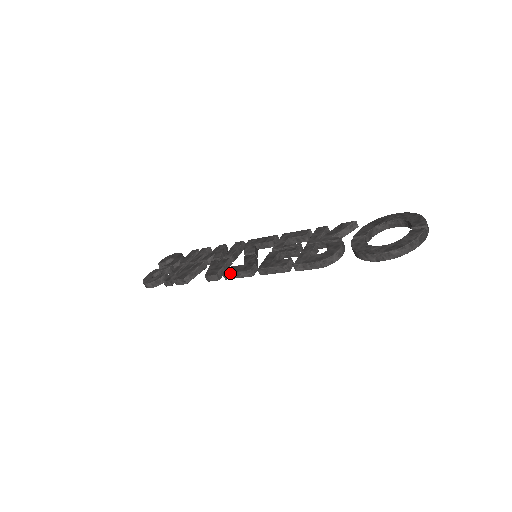
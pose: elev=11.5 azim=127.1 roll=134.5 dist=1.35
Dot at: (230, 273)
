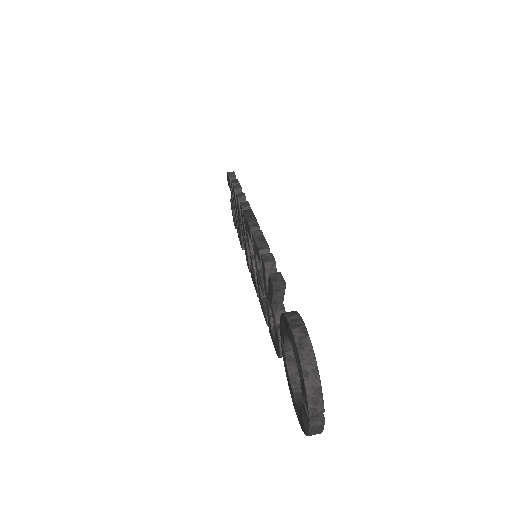
Dot at: (253, 283)
